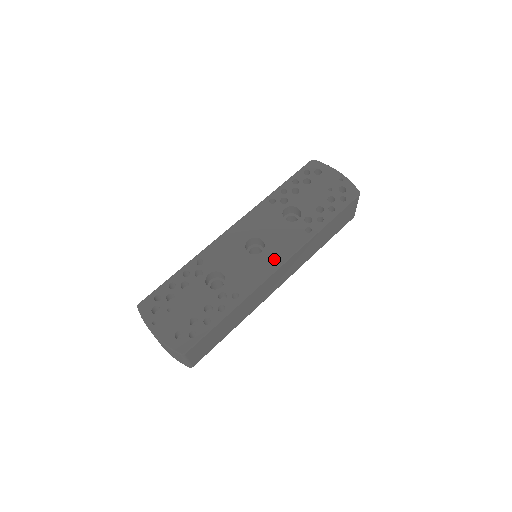
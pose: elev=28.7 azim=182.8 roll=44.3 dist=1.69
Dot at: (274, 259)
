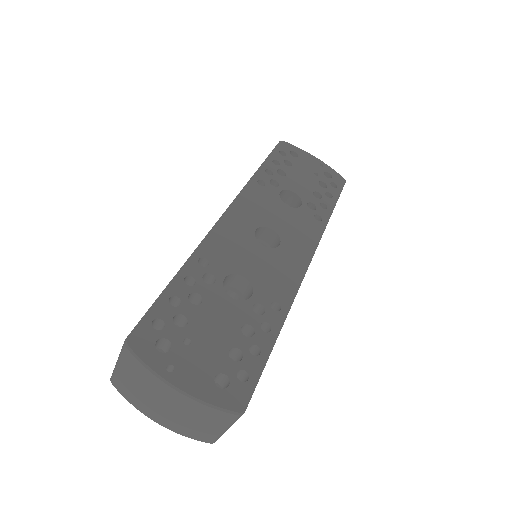
Dot at: (299, 253)
